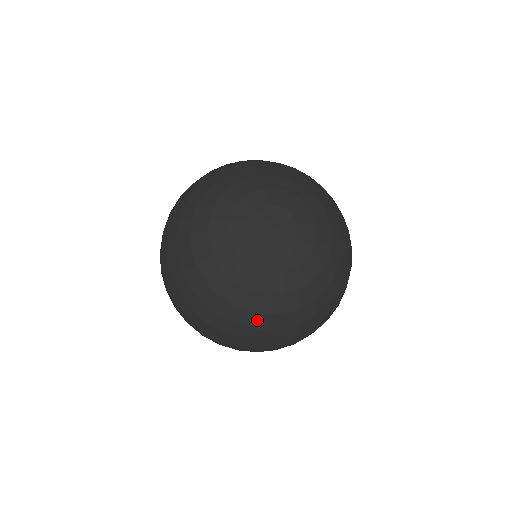
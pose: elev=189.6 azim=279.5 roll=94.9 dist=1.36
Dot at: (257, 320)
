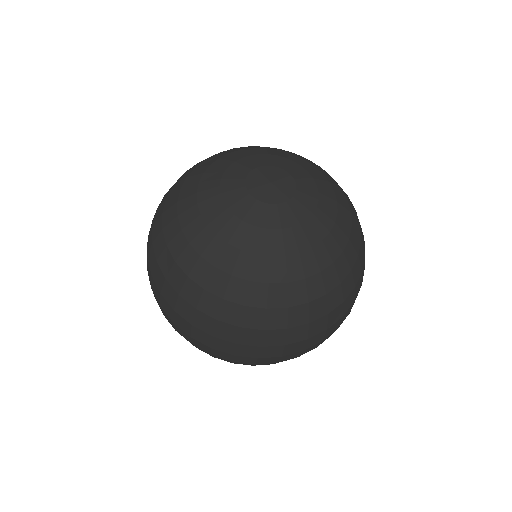
Dot at: (273, 294)
